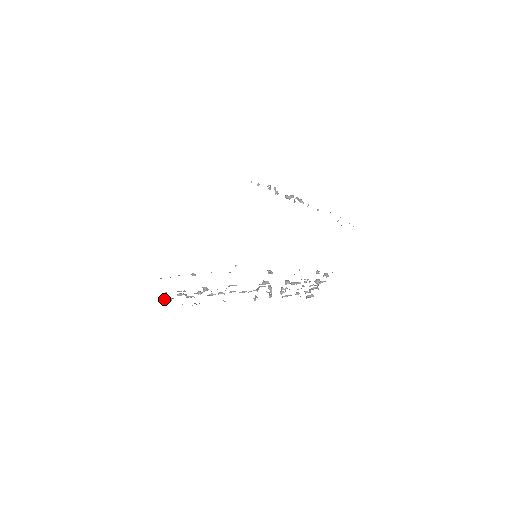
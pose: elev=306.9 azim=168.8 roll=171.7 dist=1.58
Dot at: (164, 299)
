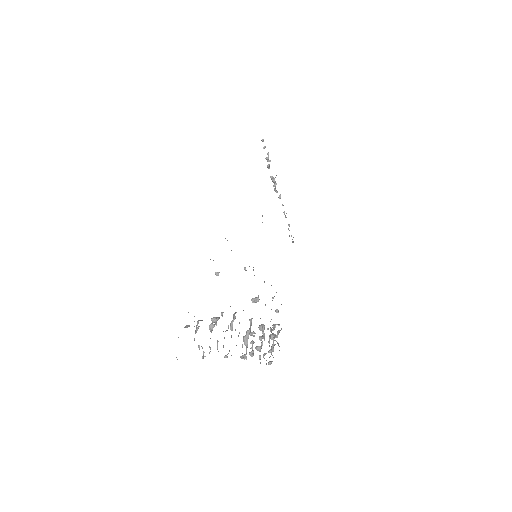
Dot at: (188, 326)
